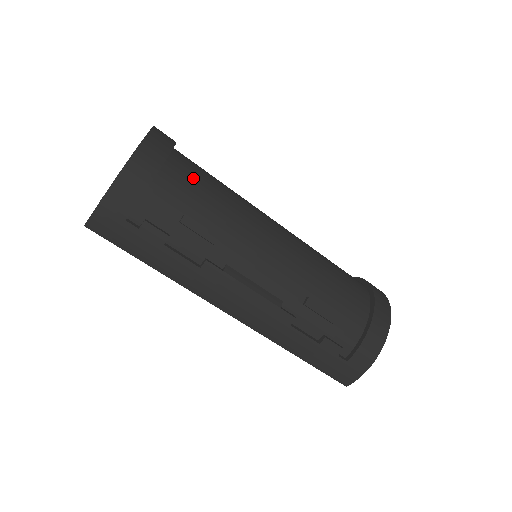
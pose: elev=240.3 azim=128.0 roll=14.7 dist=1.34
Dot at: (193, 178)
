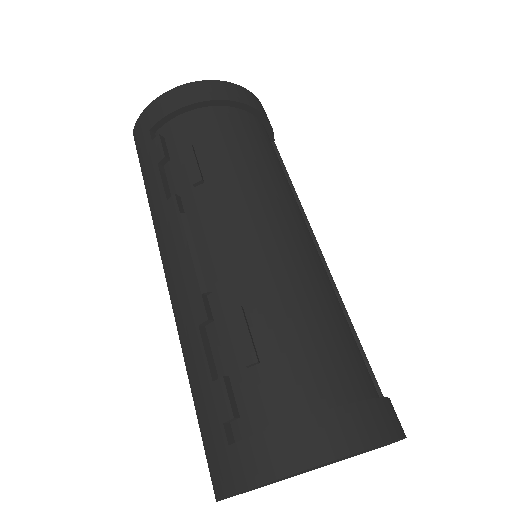
Dot at: (235, 130)
